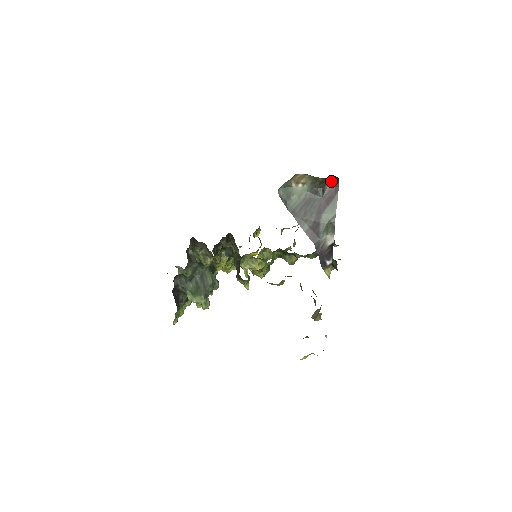
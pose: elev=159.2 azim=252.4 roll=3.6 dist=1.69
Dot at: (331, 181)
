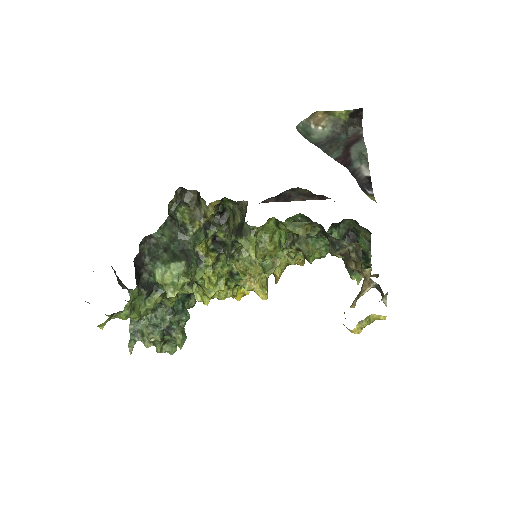
Dot at: (353, 131)
